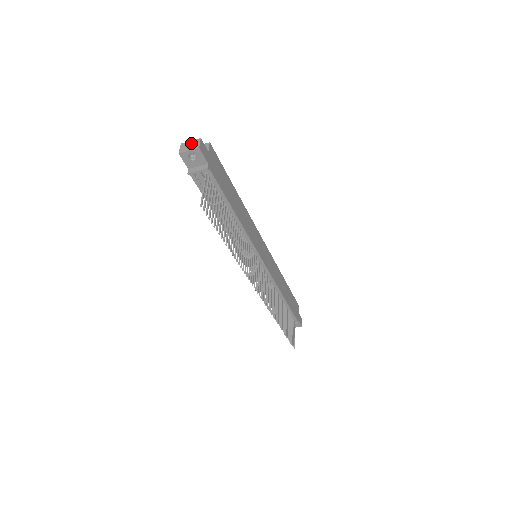
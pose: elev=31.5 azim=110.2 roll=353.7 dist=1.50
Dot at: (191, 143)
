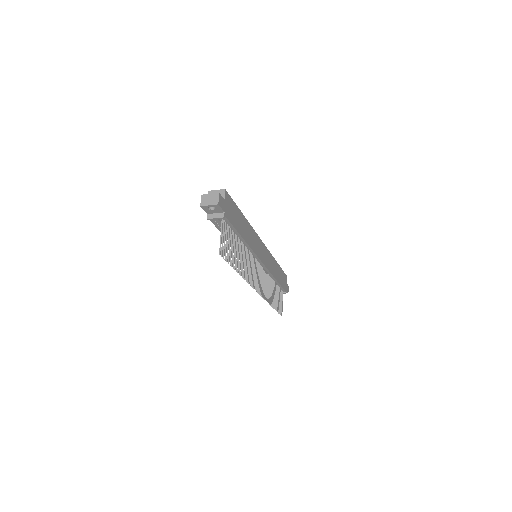
Dot at: (211, 197)
